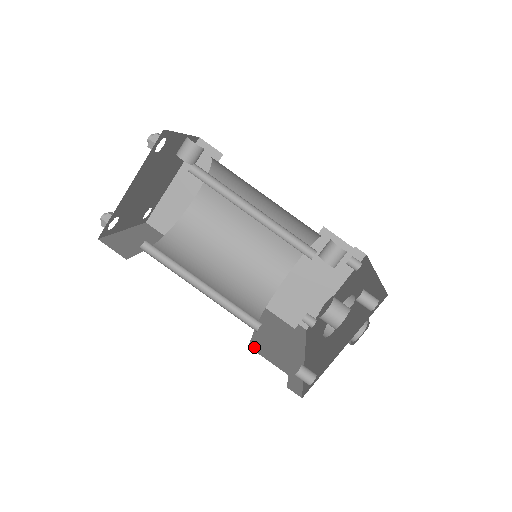
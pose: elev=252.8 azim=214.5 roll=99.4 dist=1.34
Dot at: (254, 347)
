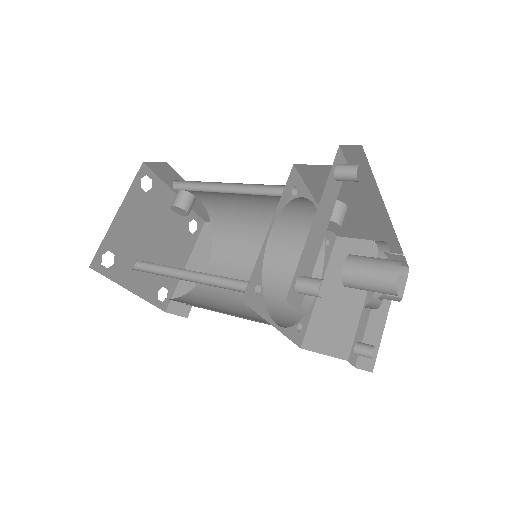
Dot at: occluded
